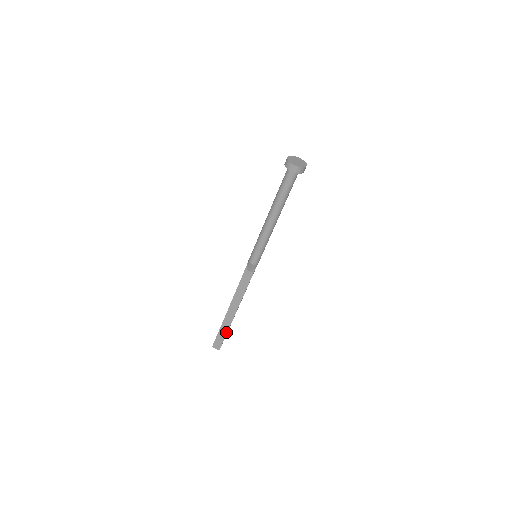
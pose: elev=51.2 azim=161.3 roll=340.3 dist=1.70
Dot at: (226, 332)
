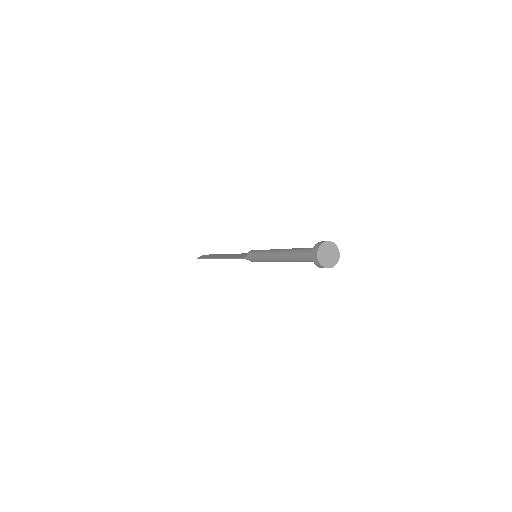
Dot at: occluded
